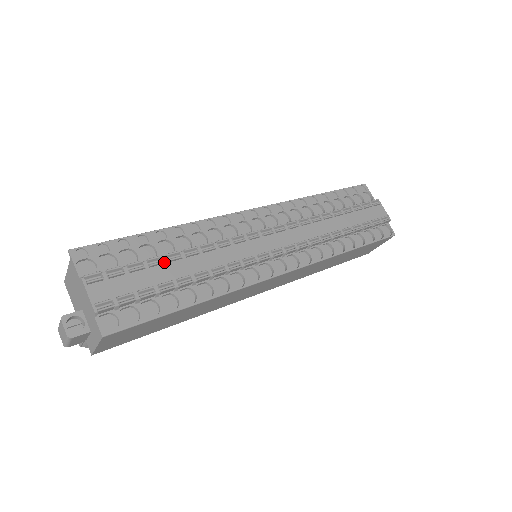
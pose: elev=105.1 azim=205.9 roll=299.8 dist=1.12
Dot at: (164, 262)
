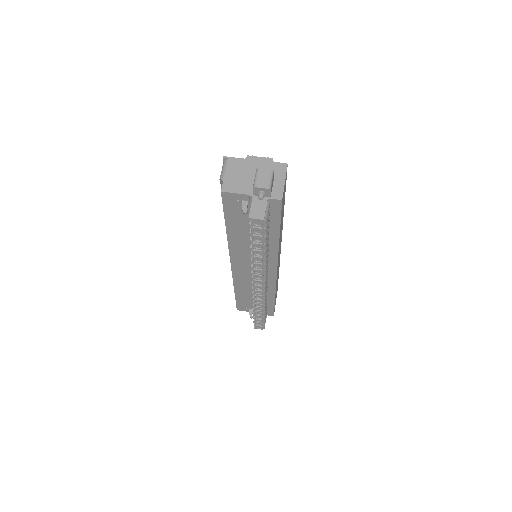
Dot at: occluded
